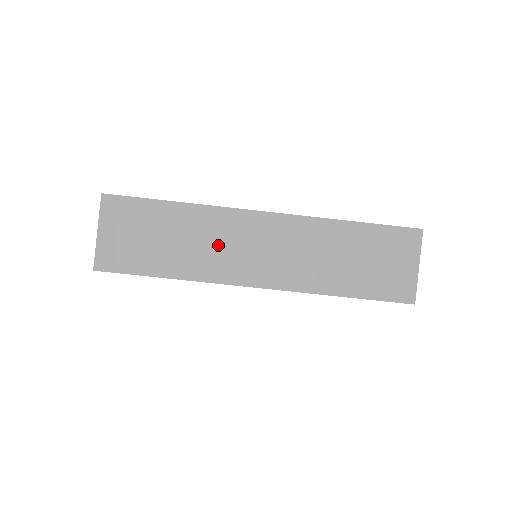
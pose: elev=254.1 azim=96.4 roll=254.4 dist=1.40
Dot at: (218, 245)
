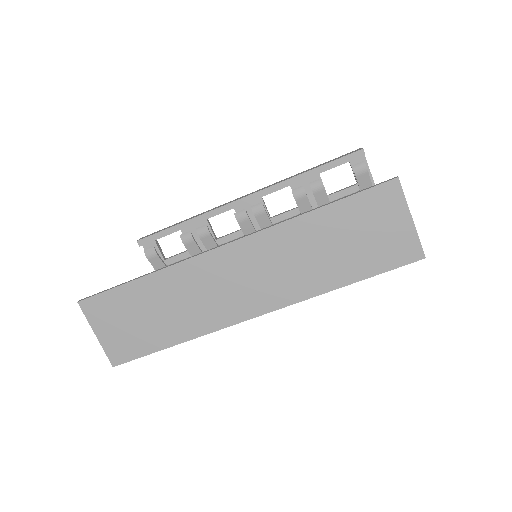
Dot at: (202, 296)
